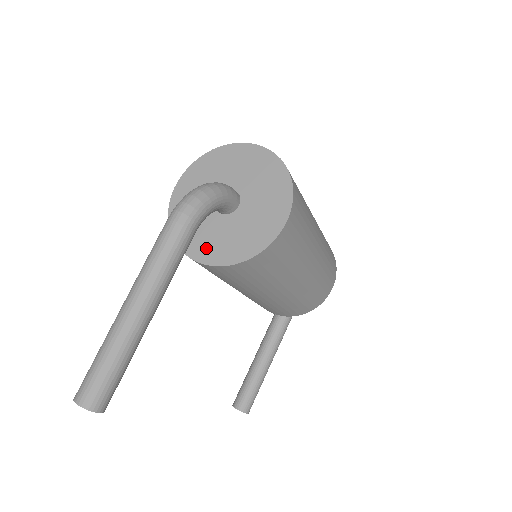
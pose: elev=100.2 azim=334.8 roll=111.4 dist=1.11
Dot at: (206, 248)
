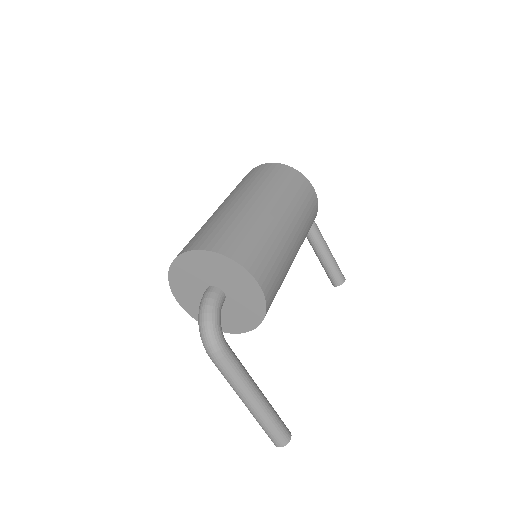
Dot at: (237, 324)
